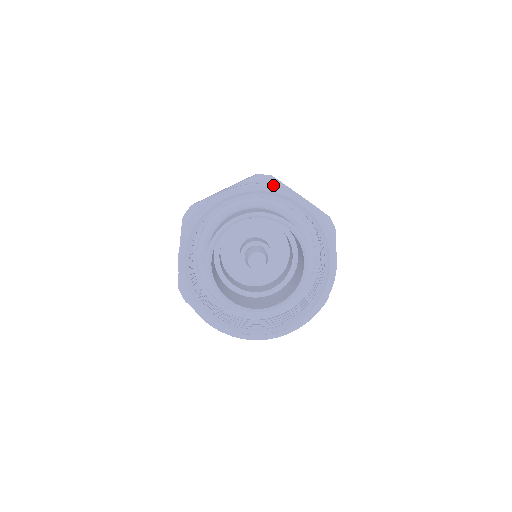
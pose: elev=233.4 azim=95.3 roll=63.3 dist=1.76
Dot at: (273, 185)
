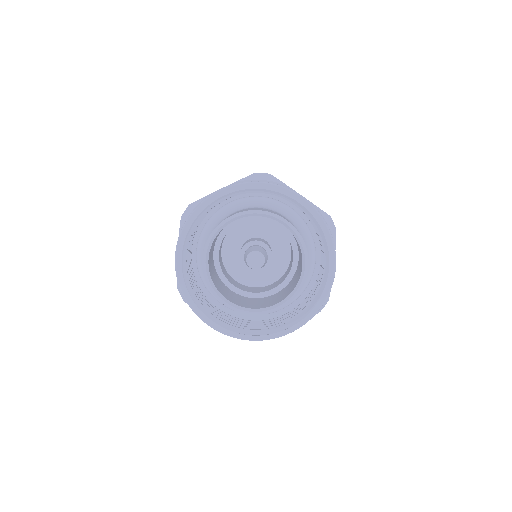
Dot at: (270, 183)
